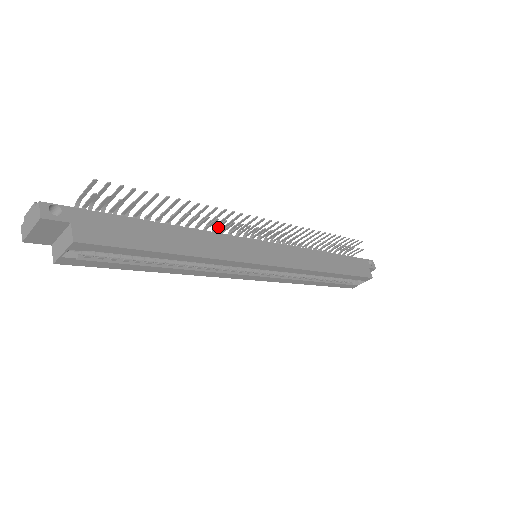
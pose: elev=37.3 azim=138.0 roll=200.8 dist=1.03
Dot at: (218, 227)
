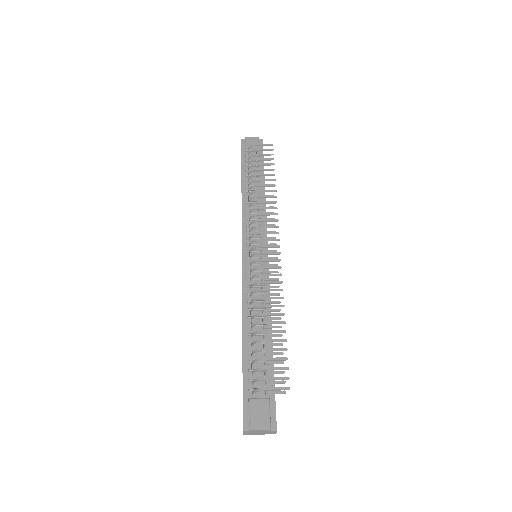
Dot at: (269, 287)
